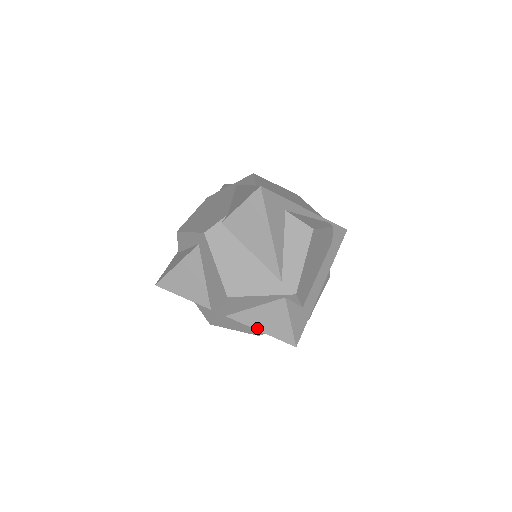
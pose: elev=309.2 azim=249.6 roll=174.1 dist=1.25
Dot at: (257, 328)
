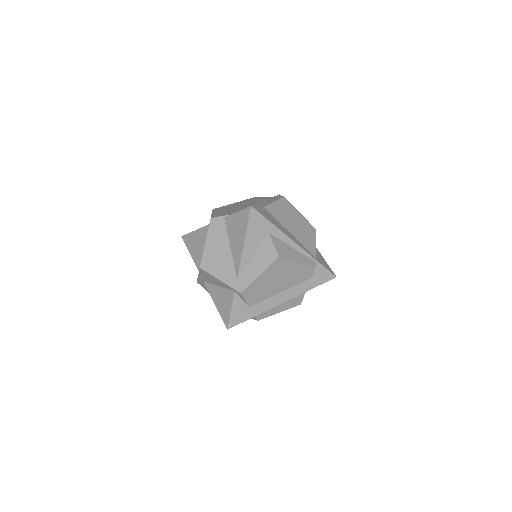
Dot at: (215, 301)
